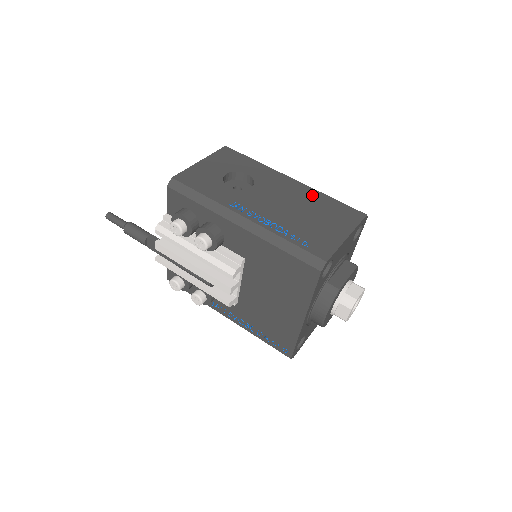
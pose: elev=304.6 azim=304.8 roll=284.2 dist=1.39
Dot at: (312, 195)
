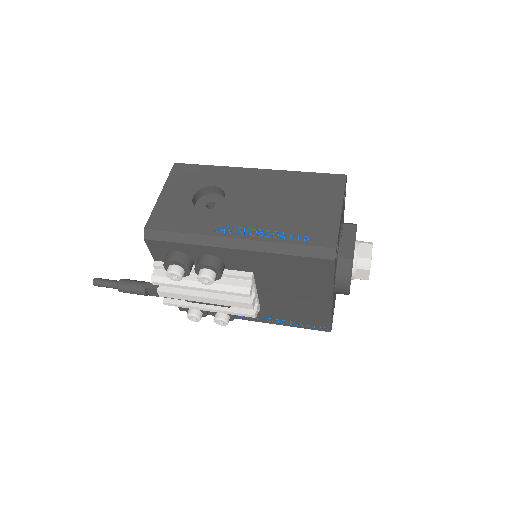
Dot at: (285, 179)
